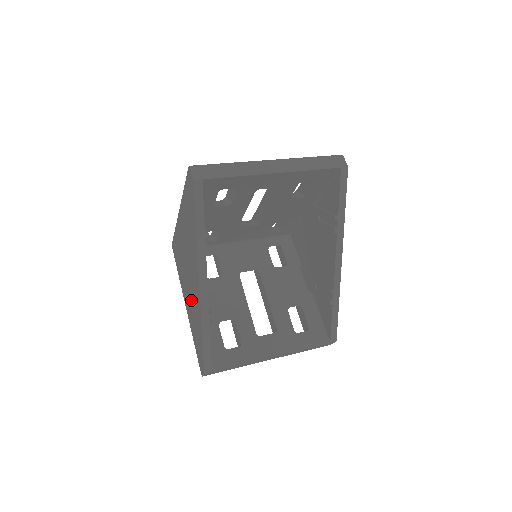
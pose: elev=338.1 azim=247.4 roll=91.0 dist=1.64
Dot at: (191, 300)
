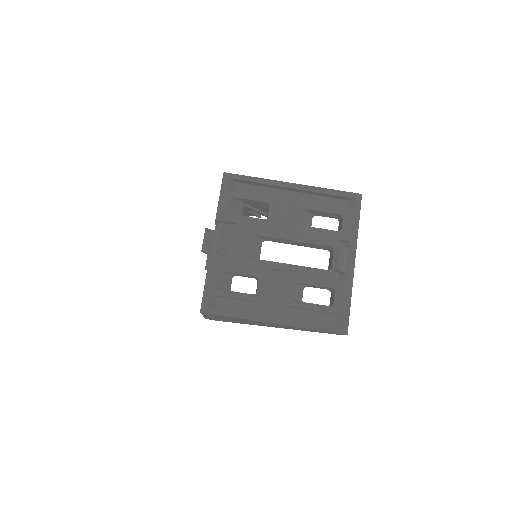
Dot at: occluded
